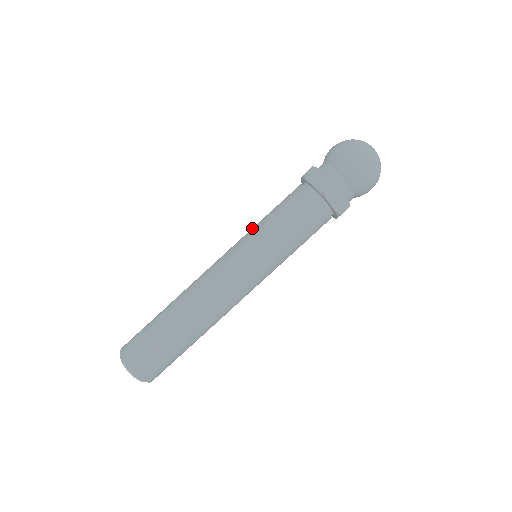
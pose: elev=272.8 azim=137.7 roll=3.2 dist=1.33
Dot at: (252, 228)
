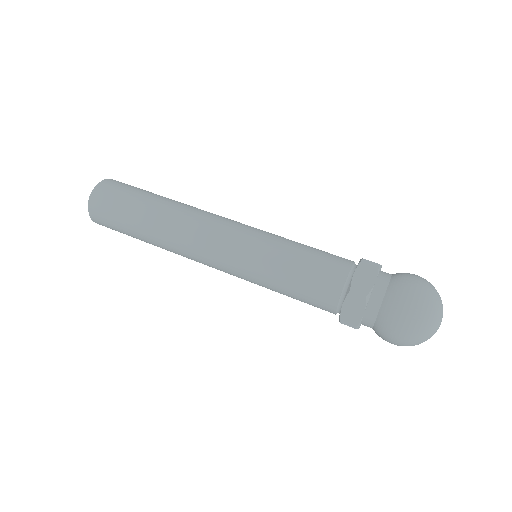
Dot at: (269, 251)
